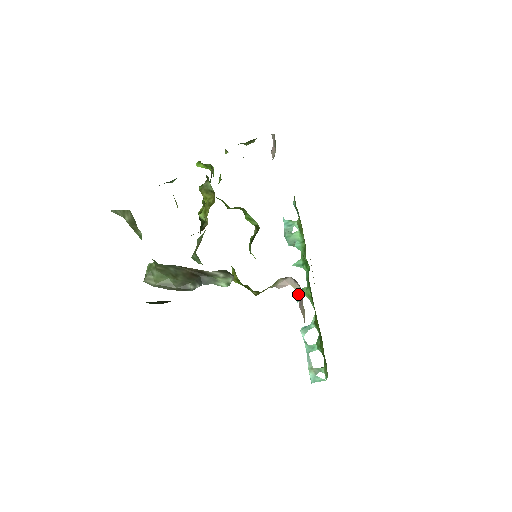
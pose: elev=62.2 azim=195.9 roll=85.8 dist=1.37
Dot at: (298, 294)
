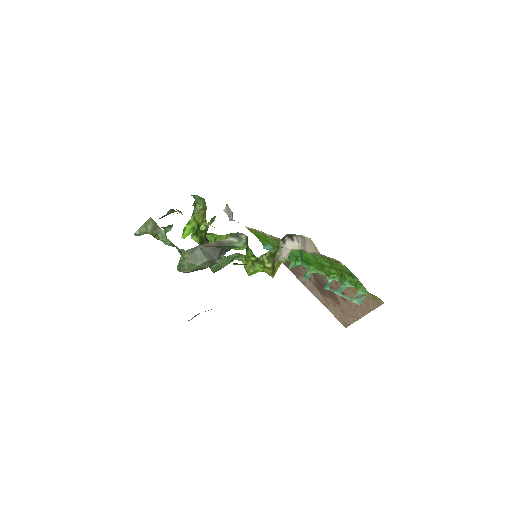
Dot at: (305, 277)
